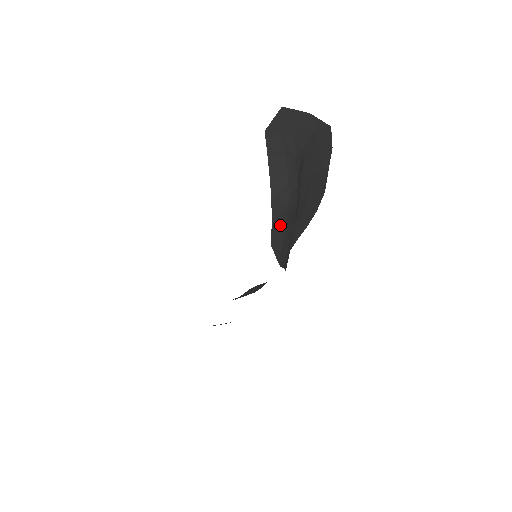
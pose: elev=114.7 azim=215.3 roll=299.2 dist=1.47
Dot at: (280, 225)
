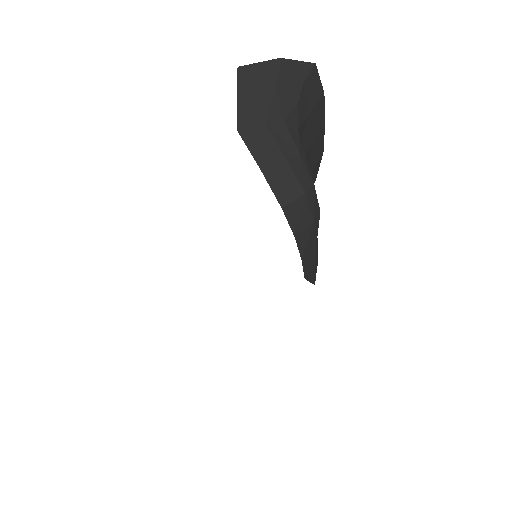
Dot at: (309, 252)
